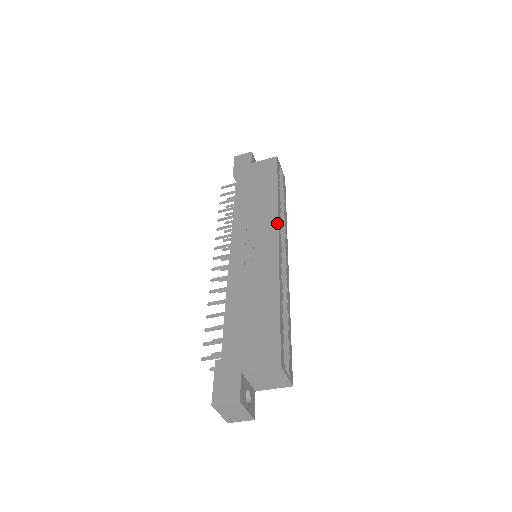
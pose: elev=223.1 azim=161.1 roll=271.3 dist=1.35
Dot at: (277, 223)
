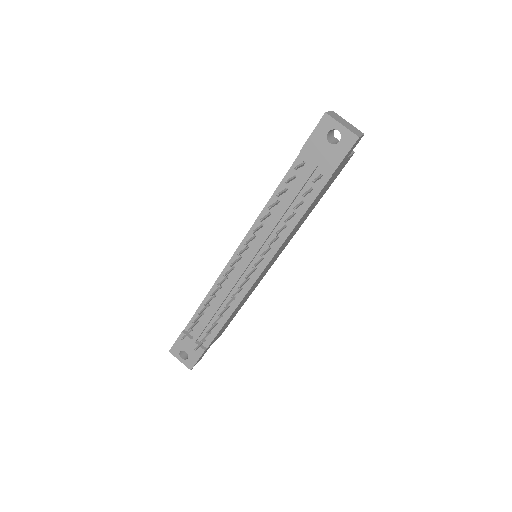
Dot at: occluded
